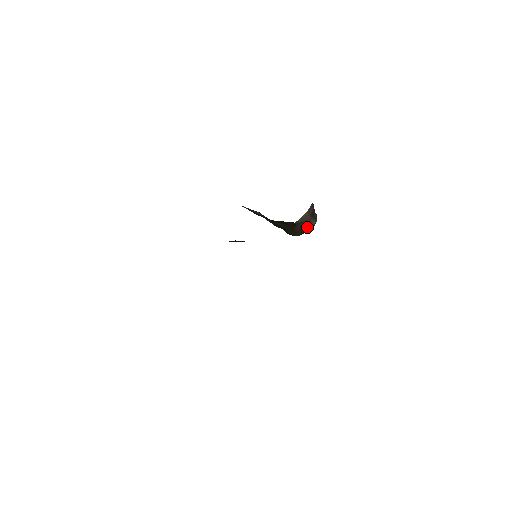
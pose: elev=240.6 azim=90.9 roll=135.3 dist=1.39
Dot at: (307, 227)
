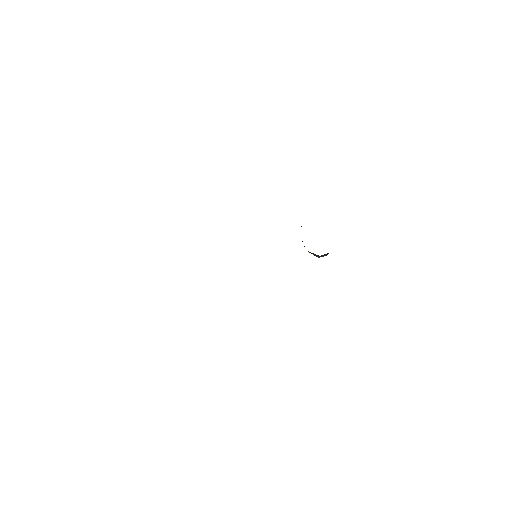
Dot at: (315, 255)
